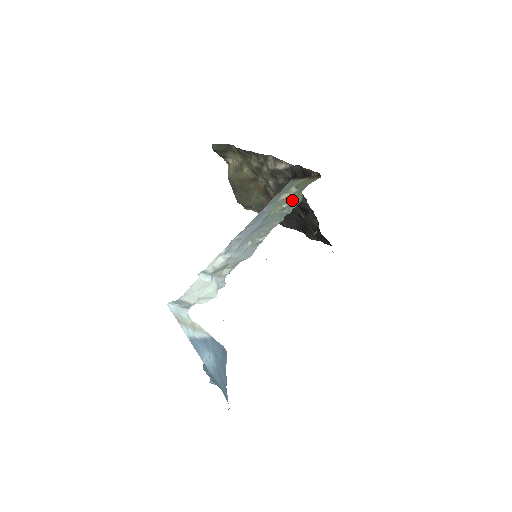
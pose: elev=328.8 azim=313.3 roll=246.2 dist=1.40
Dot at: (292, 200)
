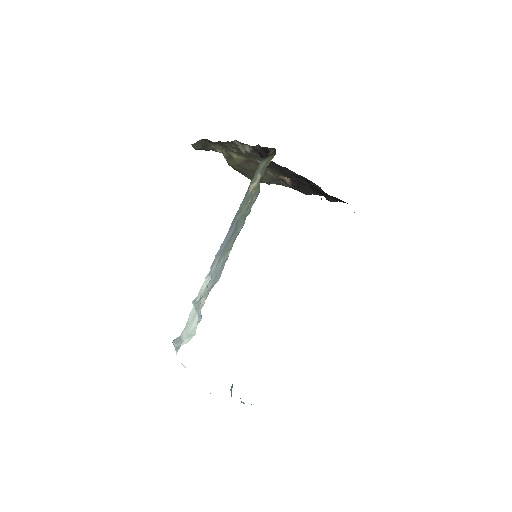
Dot at: (254, 193)
